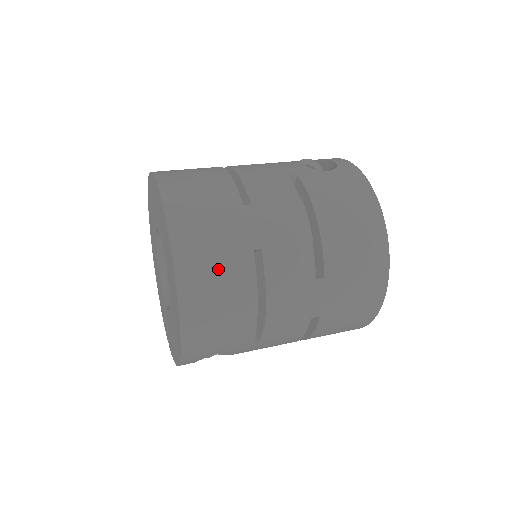
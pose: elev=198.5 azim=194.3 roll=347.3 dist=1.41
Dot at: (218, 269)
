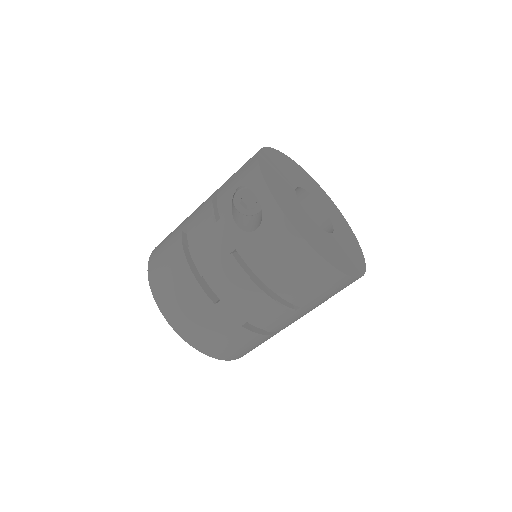
Dot at: (230, 343)
